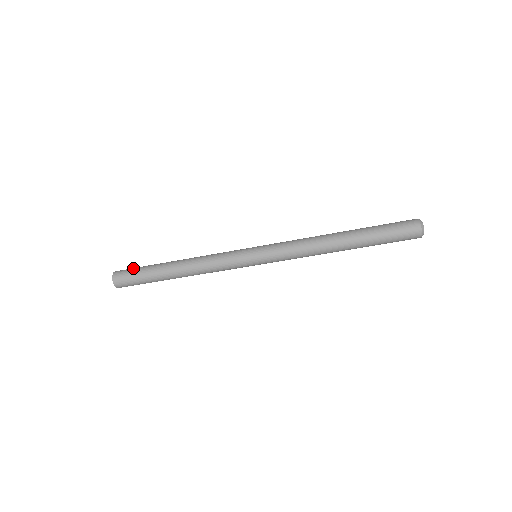
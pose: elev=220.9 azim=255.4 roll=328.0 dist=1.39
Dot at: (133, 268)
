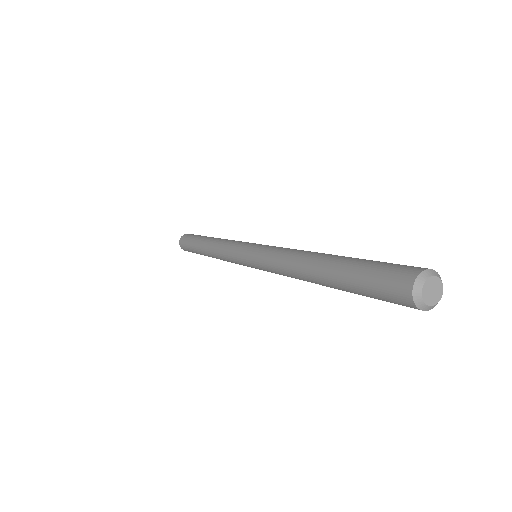
Dot at: (186, 242)
